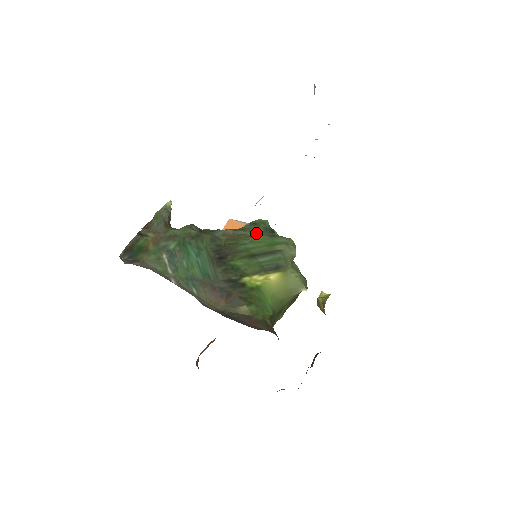
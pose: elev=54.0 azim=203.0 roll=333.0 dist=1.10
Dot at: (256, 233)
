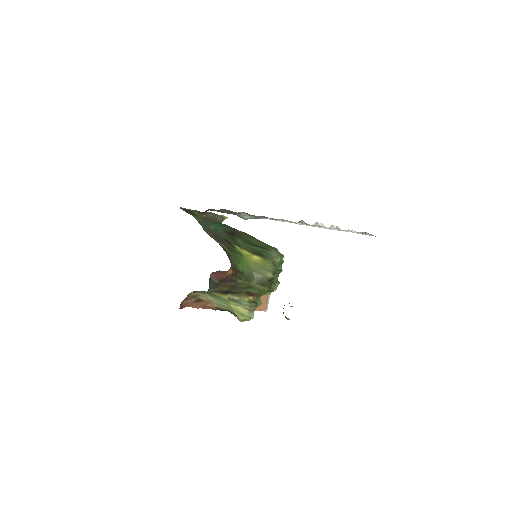
Dot at: occluded
